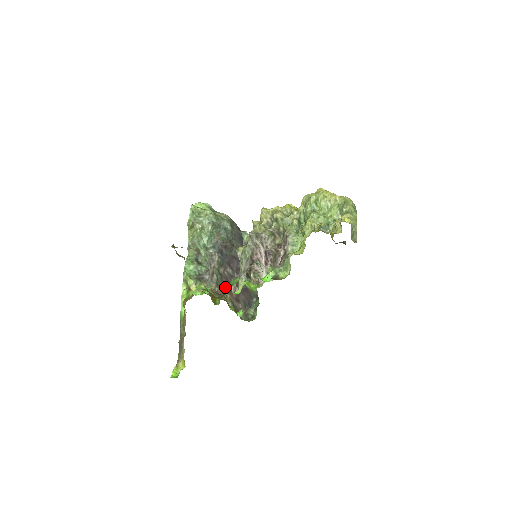
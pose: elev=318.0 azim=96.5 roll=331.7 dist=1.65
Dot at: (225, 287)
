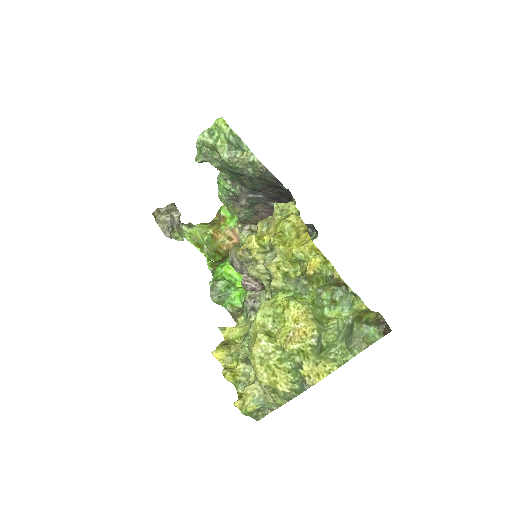
Dot at: occluded
